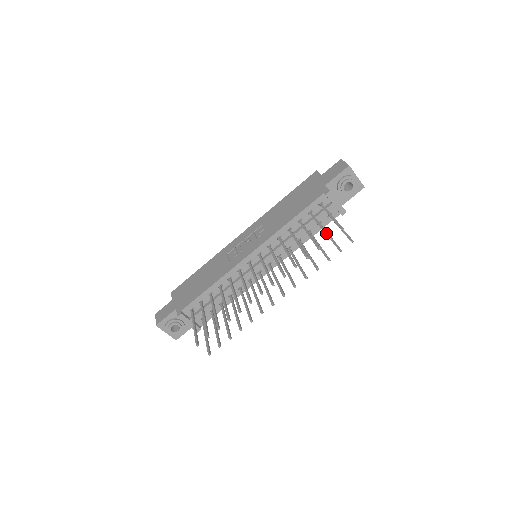
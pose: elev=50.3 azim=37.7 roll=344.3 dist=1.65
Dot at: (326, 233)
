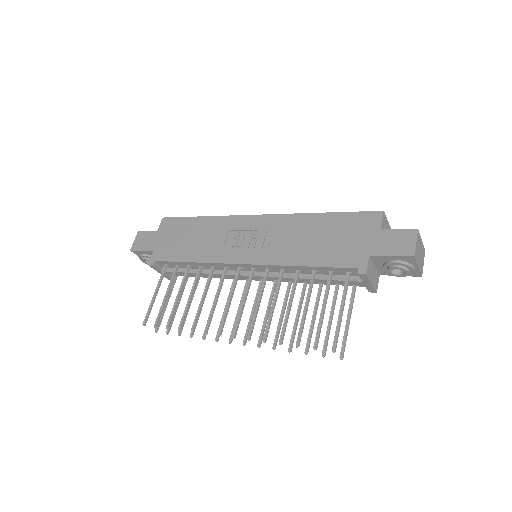
Dot at: (317, 334)
